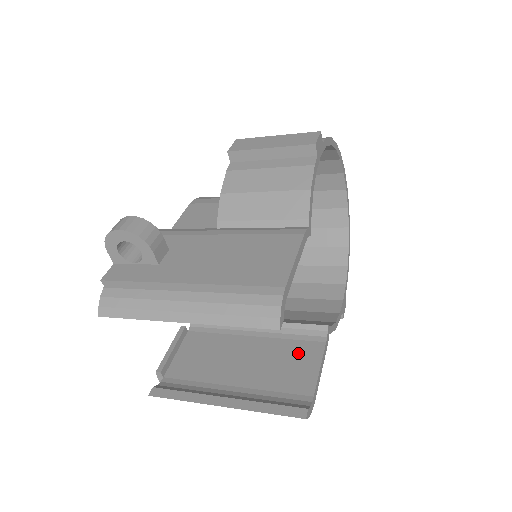
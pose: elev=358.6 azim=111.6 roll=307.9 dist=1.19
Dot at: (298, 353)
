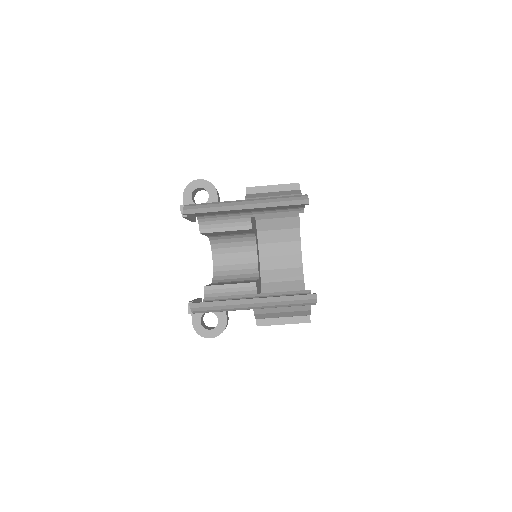
Dot at: occluded
